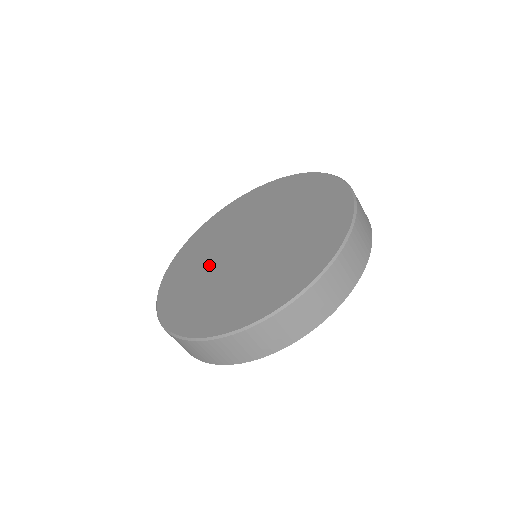
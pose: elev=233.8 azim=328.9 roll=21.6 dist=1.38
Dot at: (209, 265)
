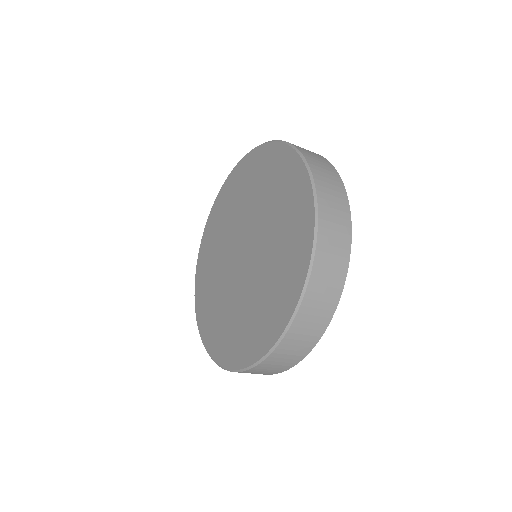
Dot at: (228, 296)
